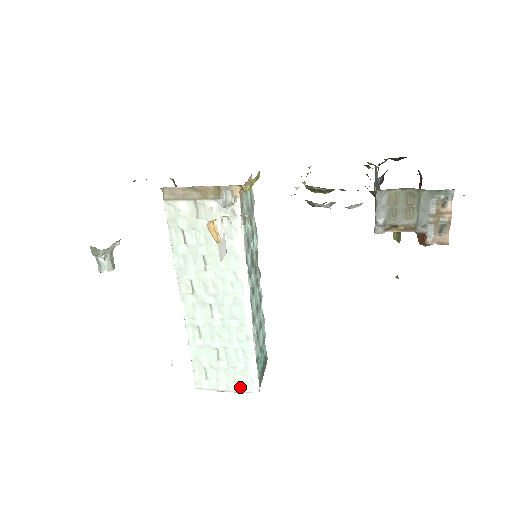
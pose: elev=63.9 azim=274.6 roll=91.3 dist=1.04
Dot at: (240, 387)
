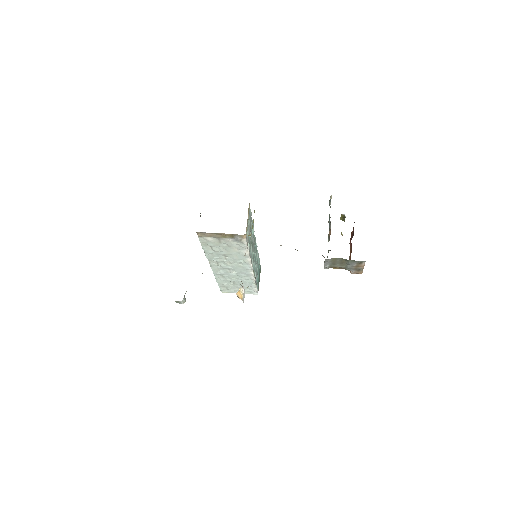
Dot at: (247, 292)
